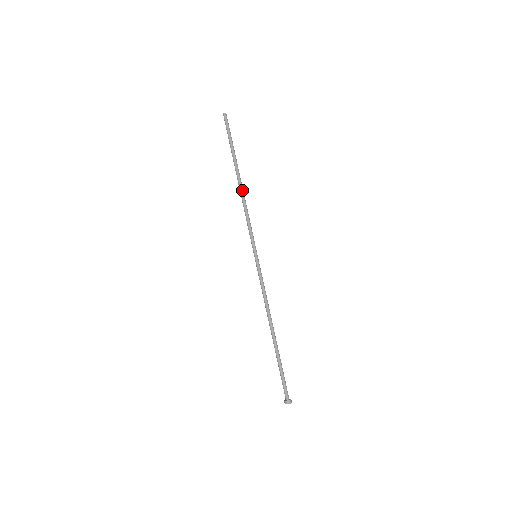
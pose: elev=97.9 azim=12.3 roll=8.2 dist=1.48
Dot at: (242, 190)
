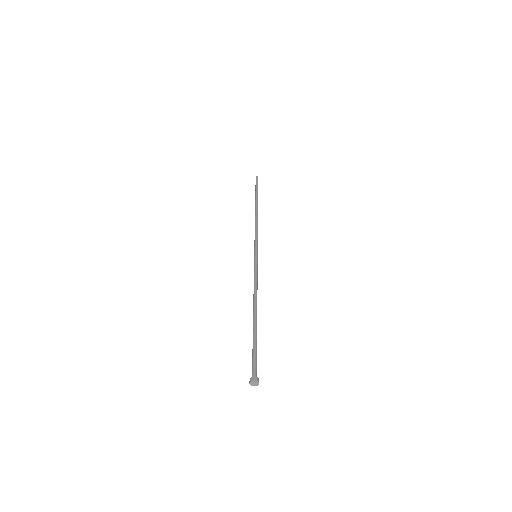
Dot at: (256, 215)
